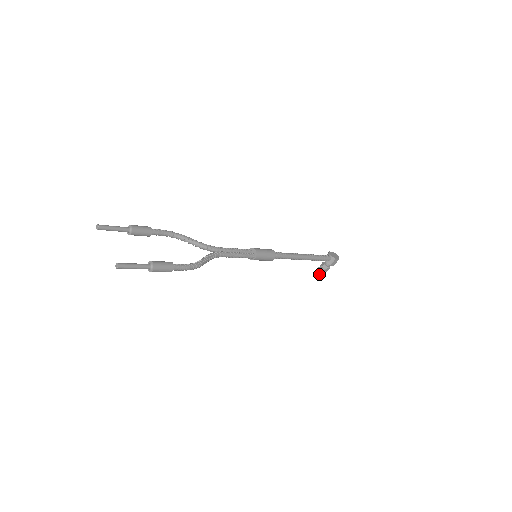
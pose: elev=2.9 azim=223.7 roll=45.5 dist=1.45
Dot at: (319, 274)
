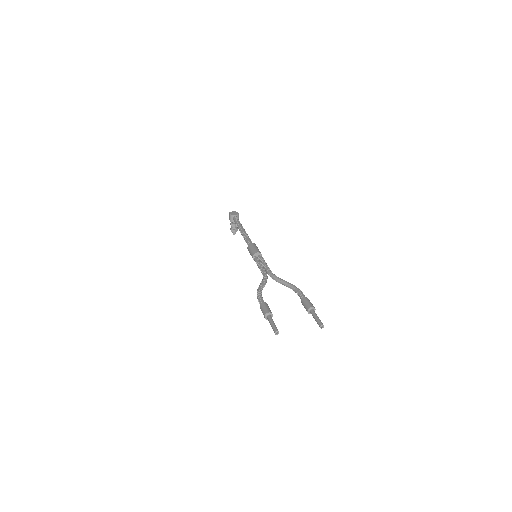
Dot at: (235, 233)
